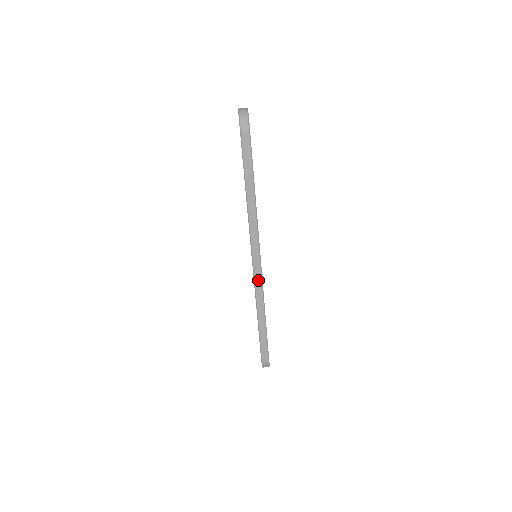
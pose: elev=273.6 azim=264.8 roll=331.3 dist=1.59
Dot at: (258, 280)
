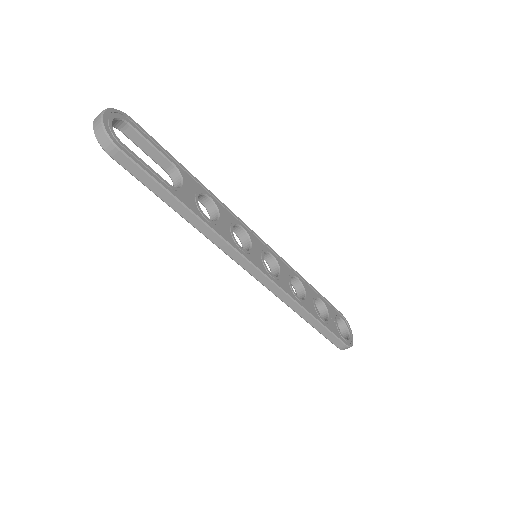
Dot at: (271, 286)
